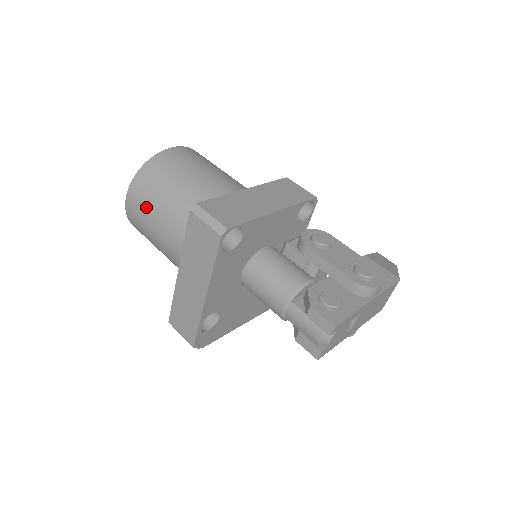
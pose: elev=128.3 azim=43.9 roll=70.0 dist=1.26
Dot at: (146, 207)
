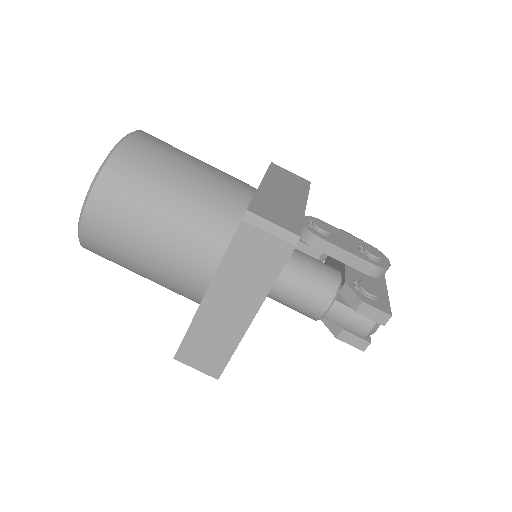
Dot at: (129, 219)
